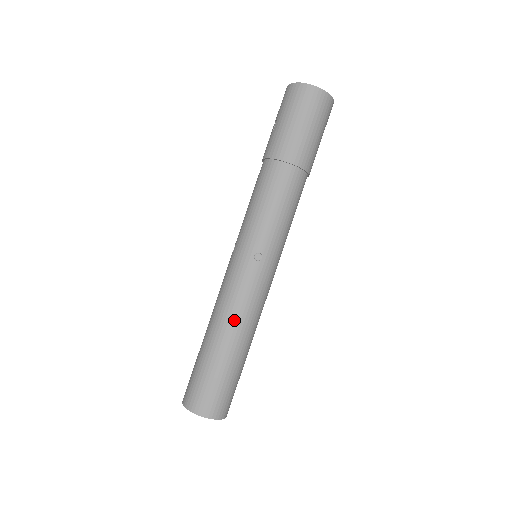
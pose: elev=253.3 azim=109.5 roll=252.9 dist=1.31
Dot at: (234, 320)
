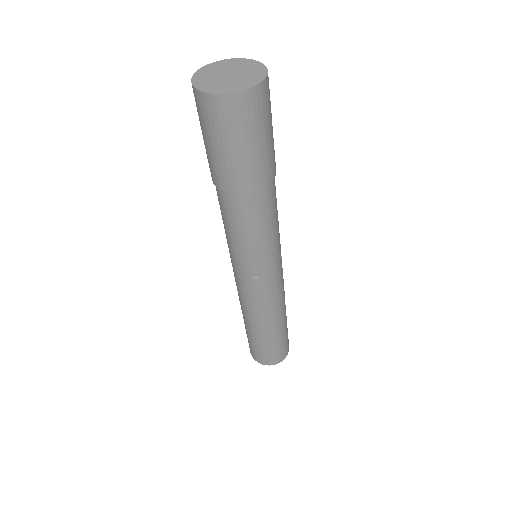
Dot at: (259, 317)
